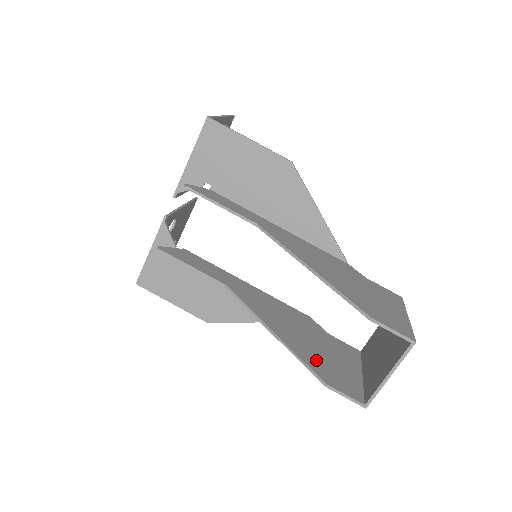
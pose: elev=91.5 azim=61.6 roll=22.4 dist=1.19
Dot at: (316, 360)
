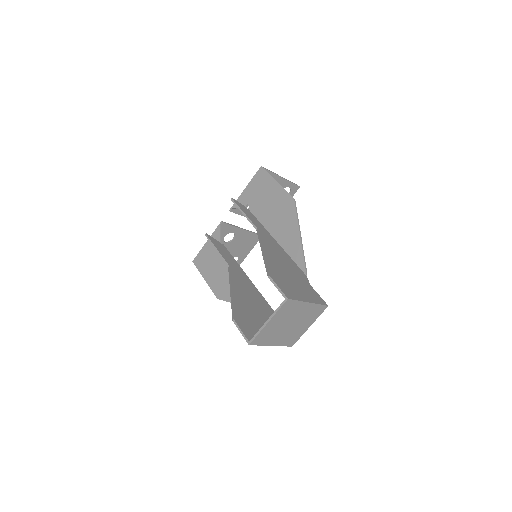
Dot at: (244, 314)
